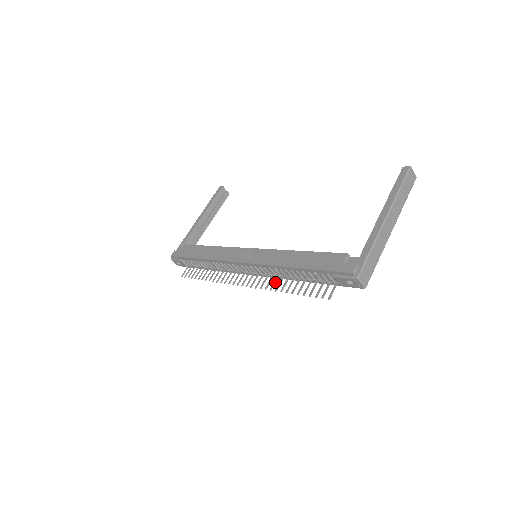
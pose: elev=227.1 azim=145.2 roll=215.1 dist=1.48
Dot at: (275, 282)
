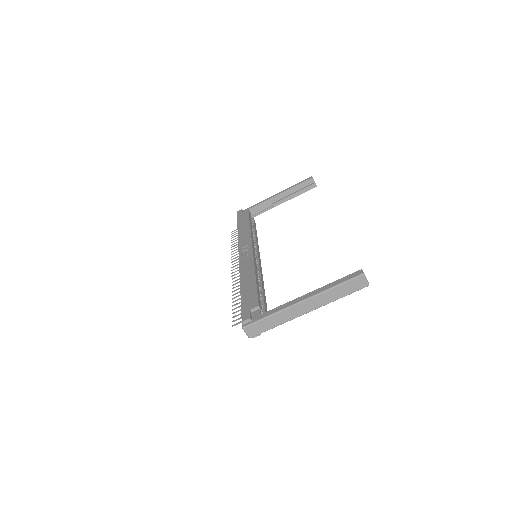
Dot at: (239, 285)
